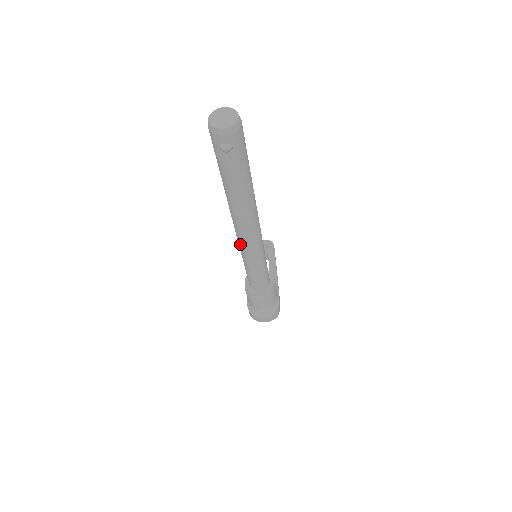
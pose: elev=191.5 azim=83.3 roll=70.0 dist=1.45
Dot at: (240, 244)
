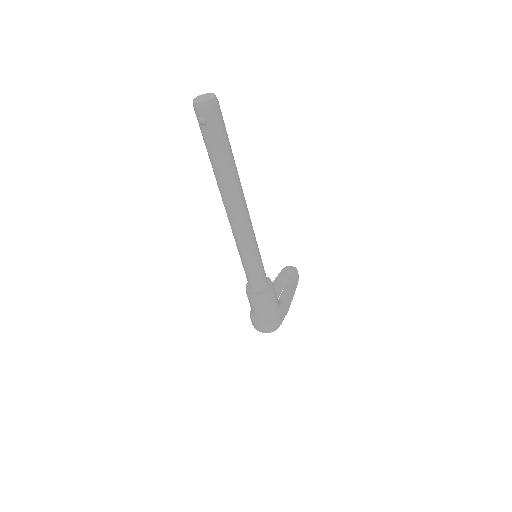
Dot at: occluded
